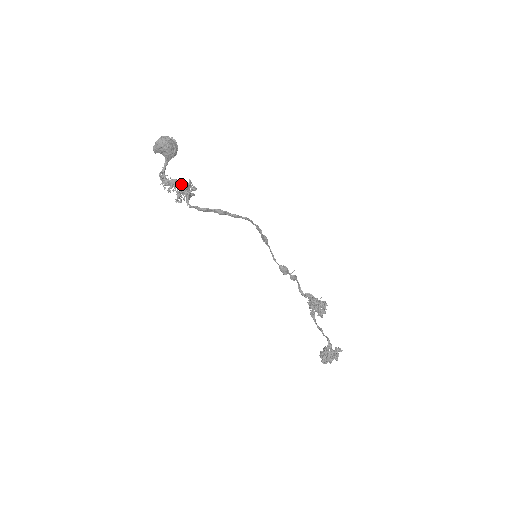
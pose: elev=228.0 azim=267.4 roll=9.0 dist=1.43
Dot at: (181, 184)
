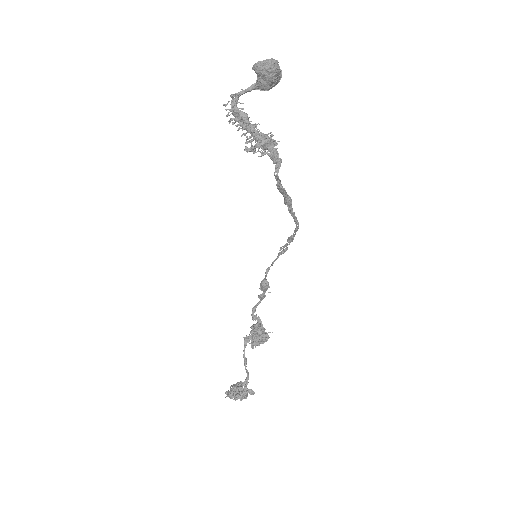
Dot at: occluded
